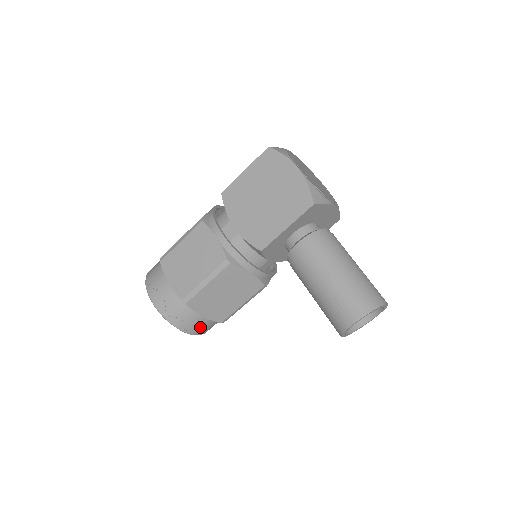
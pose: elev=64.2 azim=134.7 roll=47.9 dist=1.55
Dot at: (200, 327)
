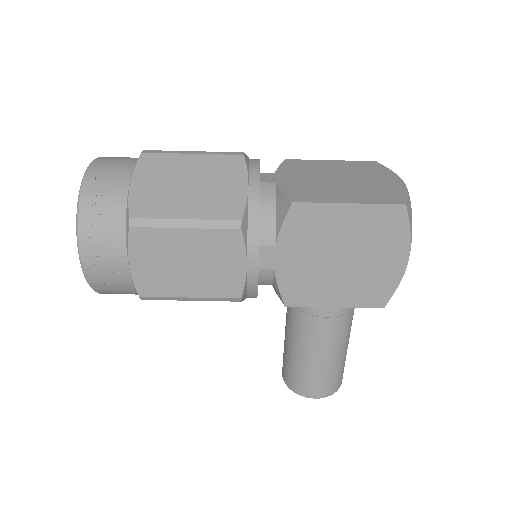
Dot at: occluded
